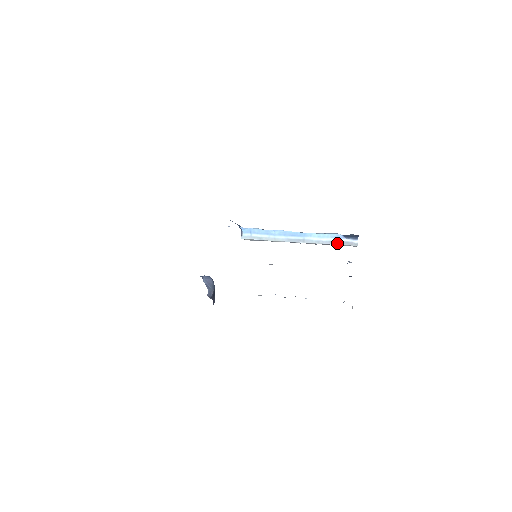
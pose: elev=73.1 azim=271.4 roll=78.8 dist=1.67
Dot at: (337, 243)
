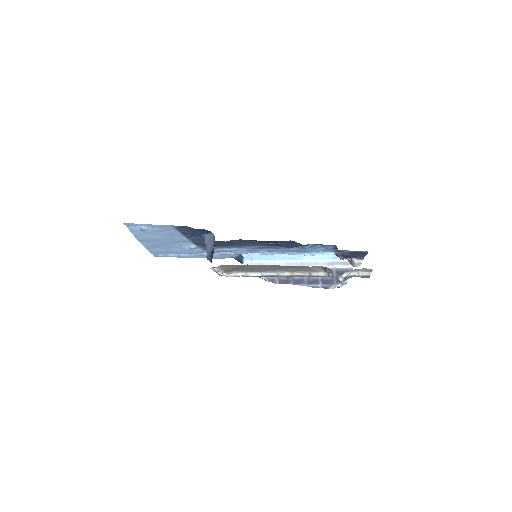
Dot at: (334, 264)
